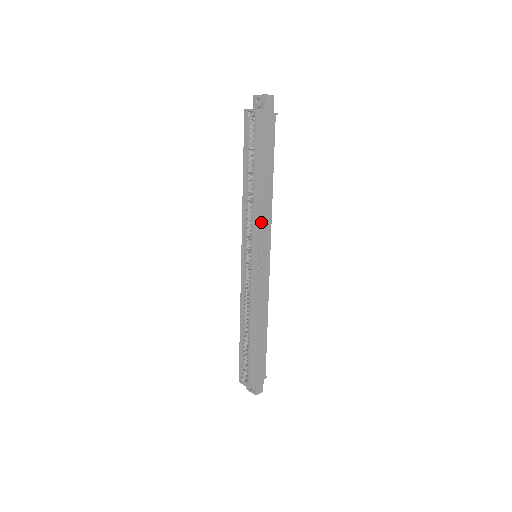
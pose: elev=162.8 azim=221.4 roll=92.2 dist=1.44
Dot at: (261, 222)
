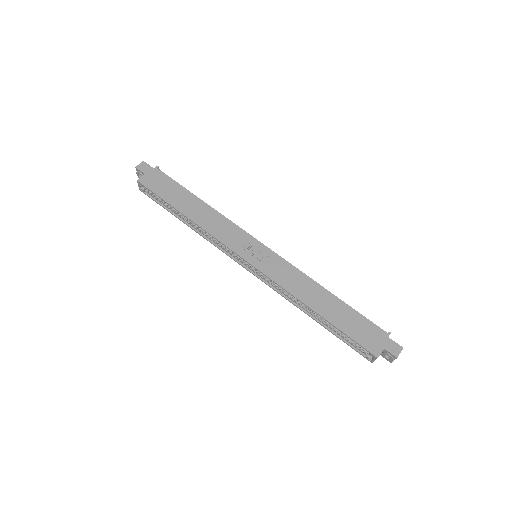
Dot at: (223, 231)
